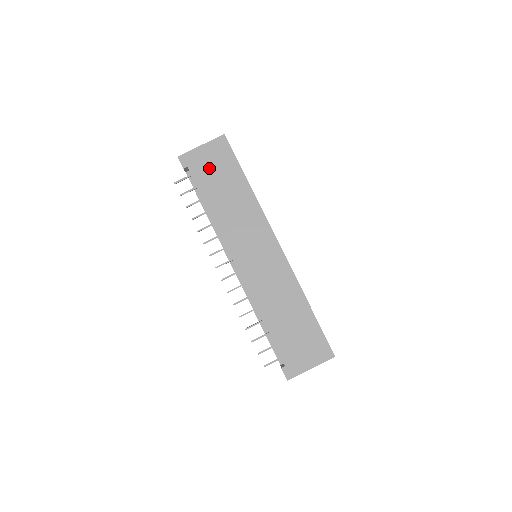
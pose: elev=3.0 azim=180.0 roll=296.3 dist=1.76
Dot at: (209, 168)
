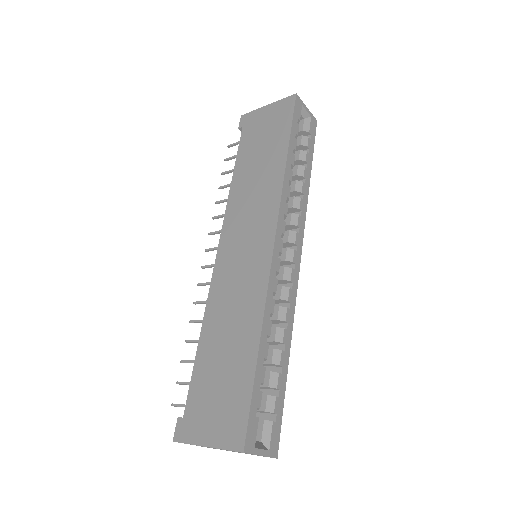
Dot at: (260, 131)
